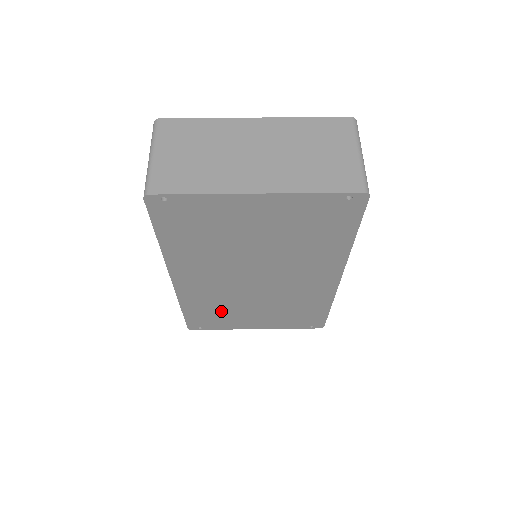
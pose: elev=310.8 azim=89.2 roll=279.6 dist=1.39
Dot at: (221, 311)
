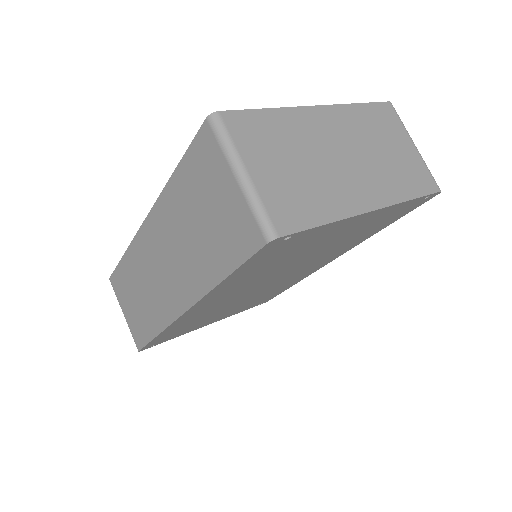
Dot at: (196, 322)
